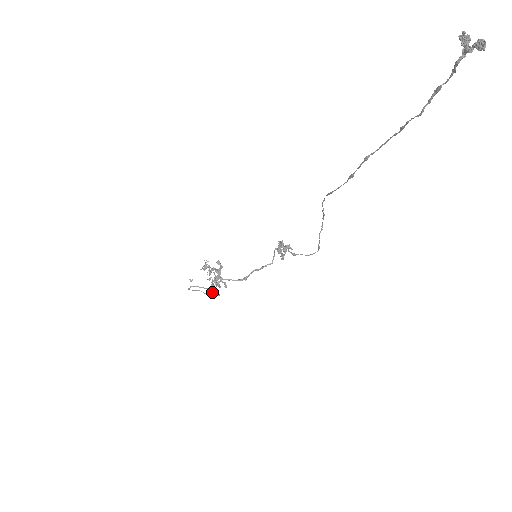
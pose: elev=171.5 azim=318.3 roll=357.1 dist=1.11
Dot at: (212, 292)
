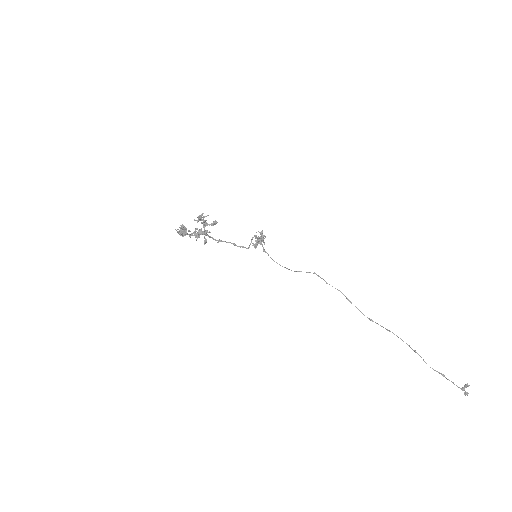
Dot at: (184, 231)
